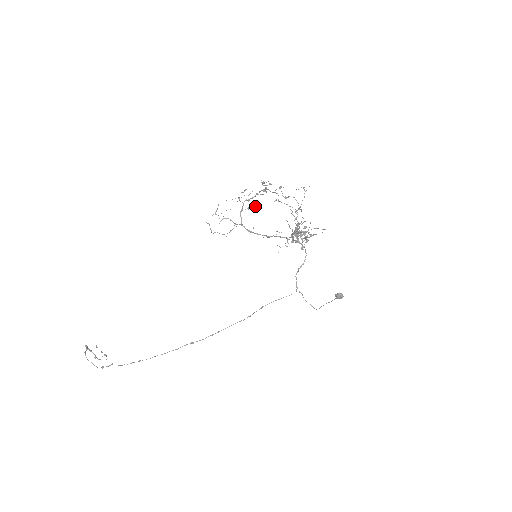
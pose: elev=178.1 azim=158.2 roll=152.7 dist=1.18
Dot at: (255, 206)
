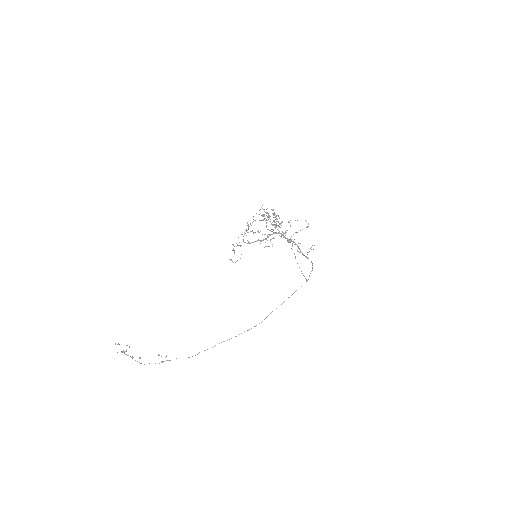
Dot at: (248, 224)
